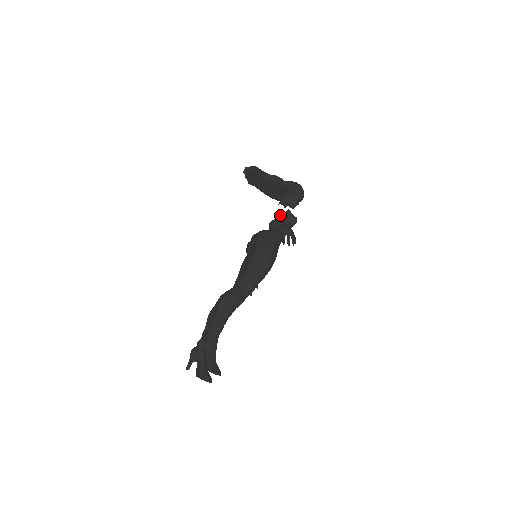
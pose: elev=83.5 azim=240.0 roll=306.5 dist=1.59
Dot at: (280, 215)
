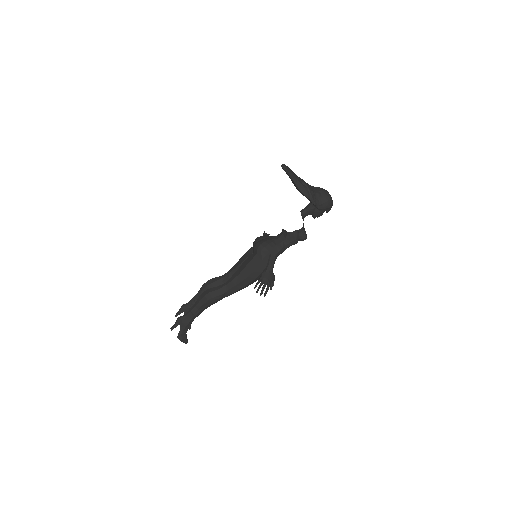
Dot at: (272, 258)
